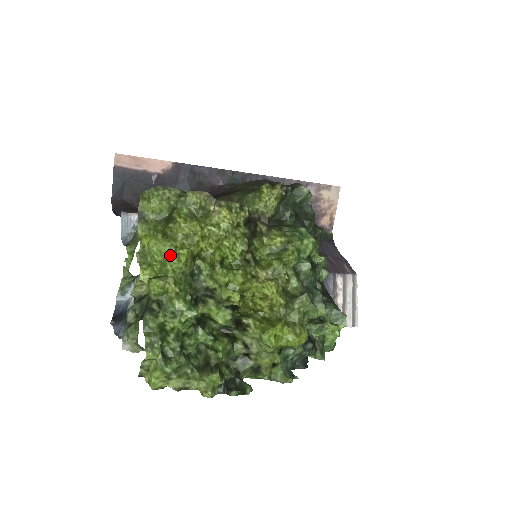
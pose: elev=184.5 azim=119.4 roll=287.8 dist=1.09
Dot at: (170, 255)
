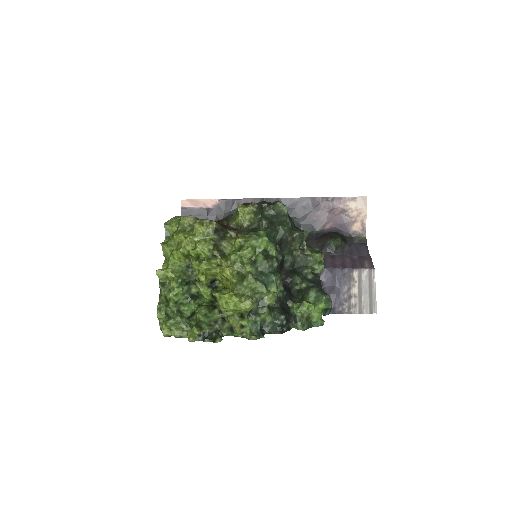
Dot at: (170, 255)
